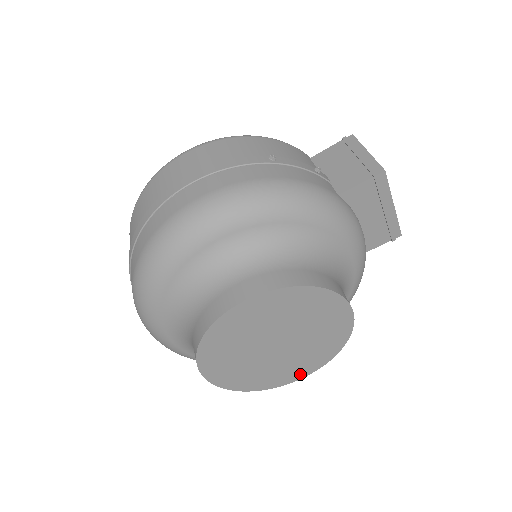
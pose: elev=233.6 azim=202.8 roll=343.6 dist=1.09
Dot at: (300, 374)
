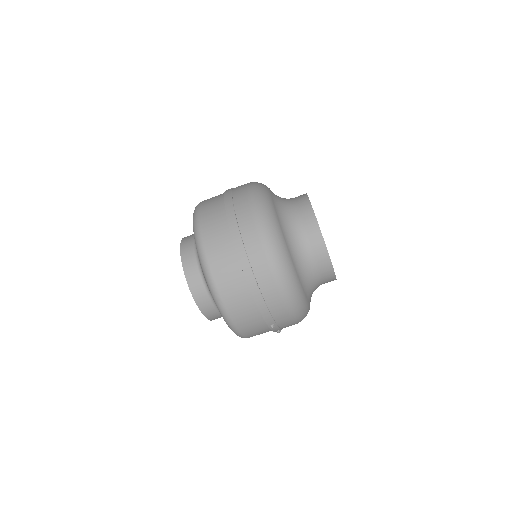
Dot at: occluded
